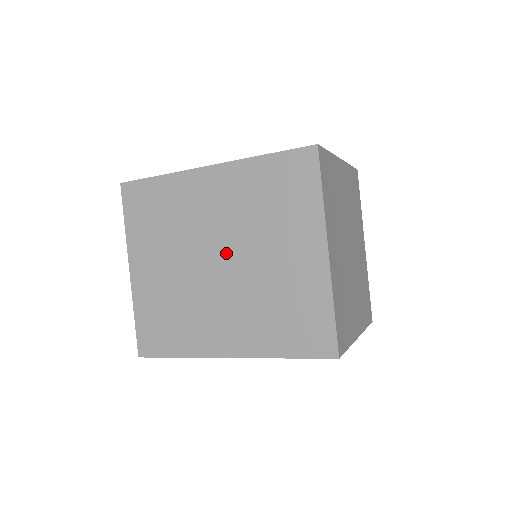
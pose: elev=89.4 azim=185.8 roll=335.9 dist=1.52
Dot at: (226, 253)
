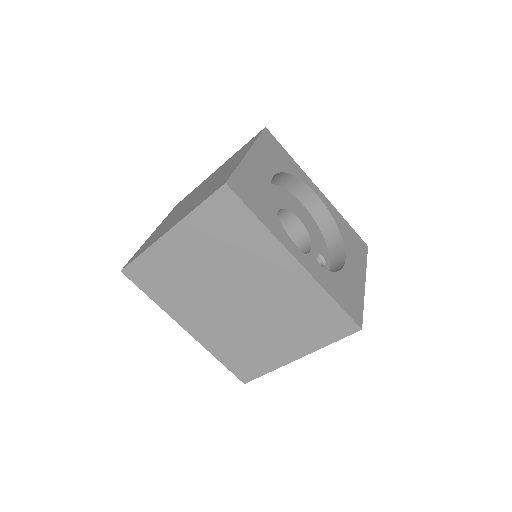
Dot at: (247, 302)
